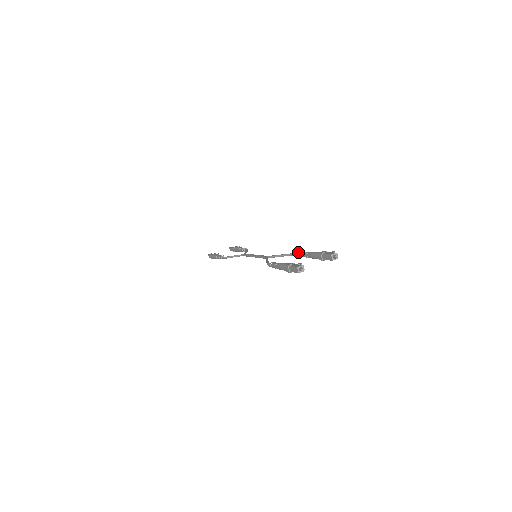
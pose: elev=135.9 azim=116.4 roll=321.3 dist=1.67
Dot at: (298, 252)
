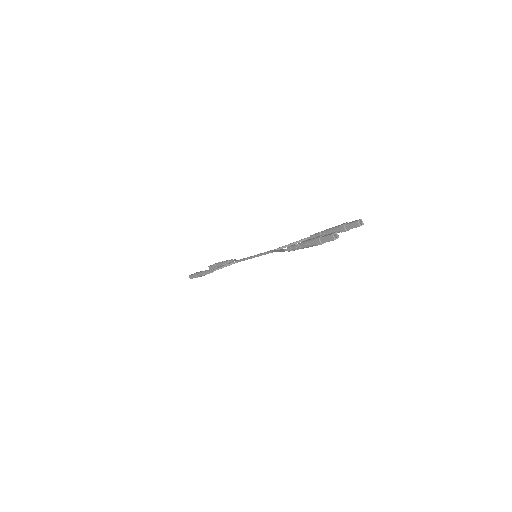
Dot at: (311, 235)
